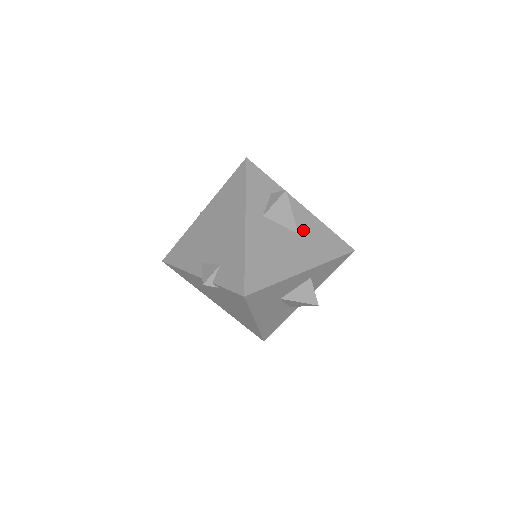
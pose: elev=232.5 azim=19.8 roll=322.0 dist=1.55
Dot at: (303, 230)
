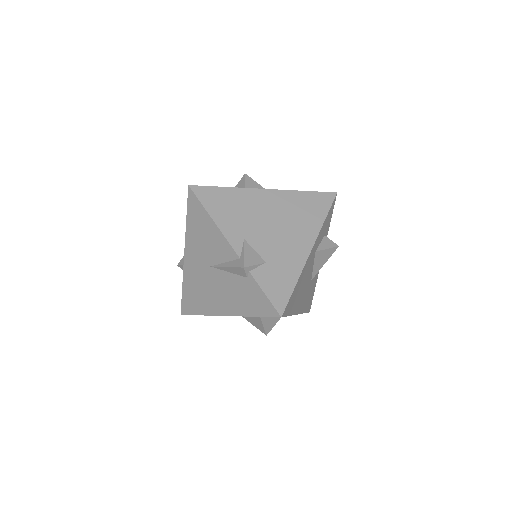
Dot at: (313, 278)
